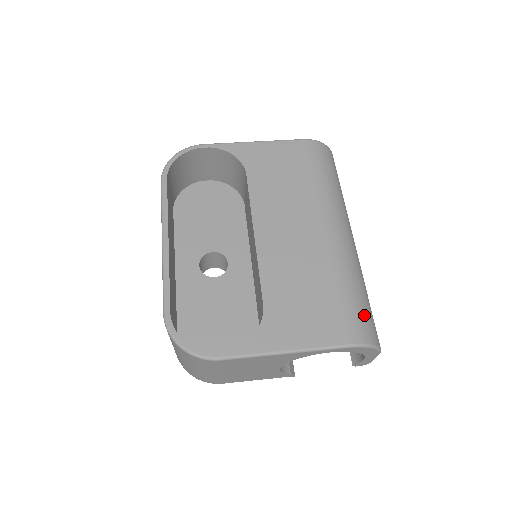
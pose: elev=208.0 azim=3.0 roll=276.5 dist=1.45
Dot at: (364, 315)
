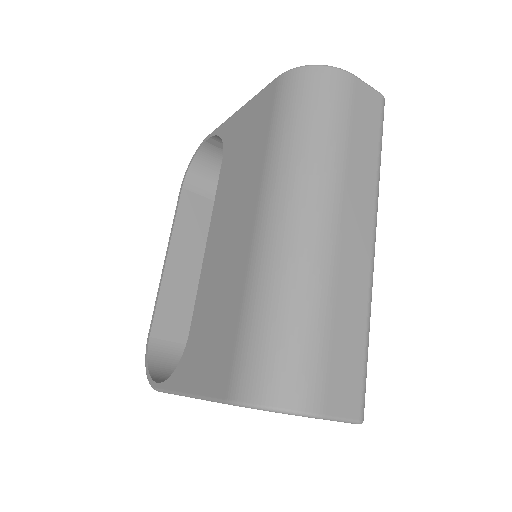
Dot at: (265, 355)
